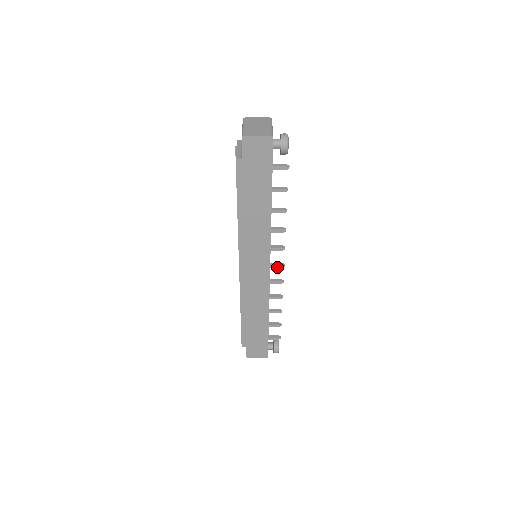
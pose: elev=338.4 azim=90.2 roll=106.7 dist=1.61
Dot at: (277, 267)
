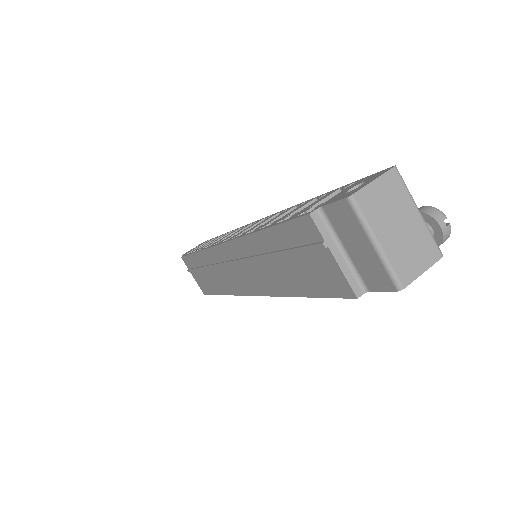
Dot at: occluded
